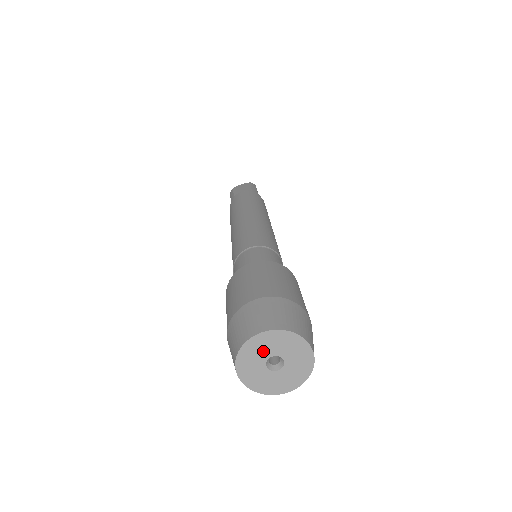
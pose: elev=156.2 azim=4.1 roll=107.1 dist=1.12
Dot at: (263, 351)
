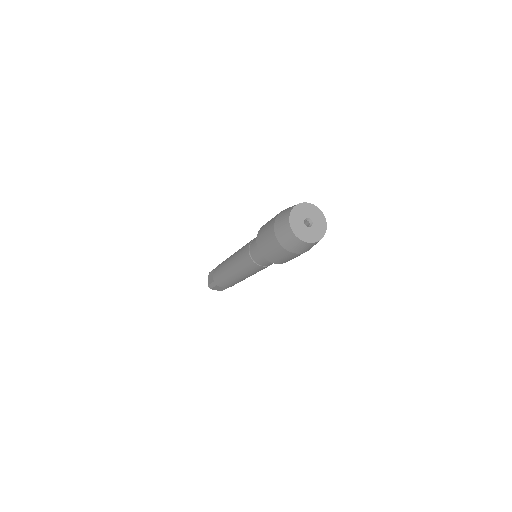
Dot at: (305, 213)
